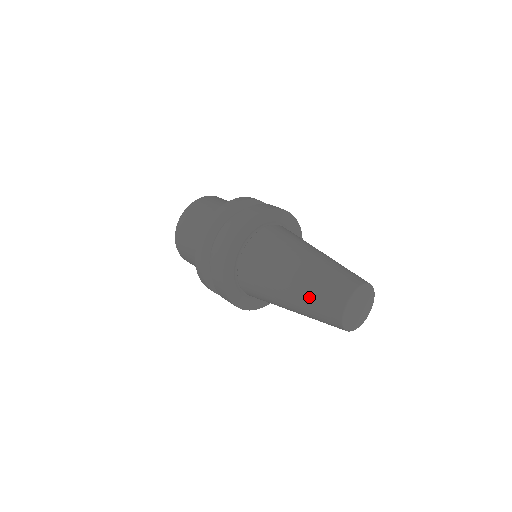
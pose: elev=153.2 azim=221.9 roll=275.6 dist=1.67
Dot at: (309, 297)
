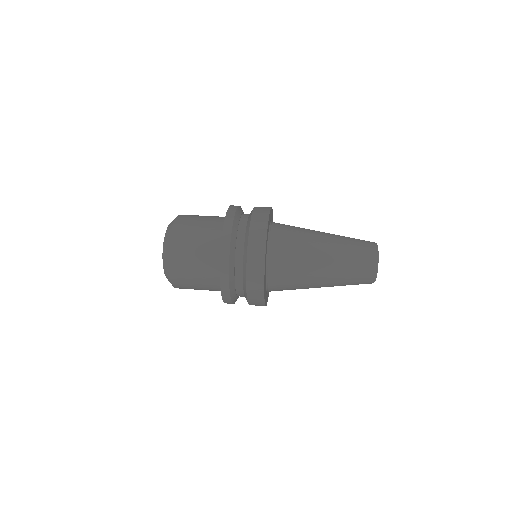
Dot at: (344, 284)
